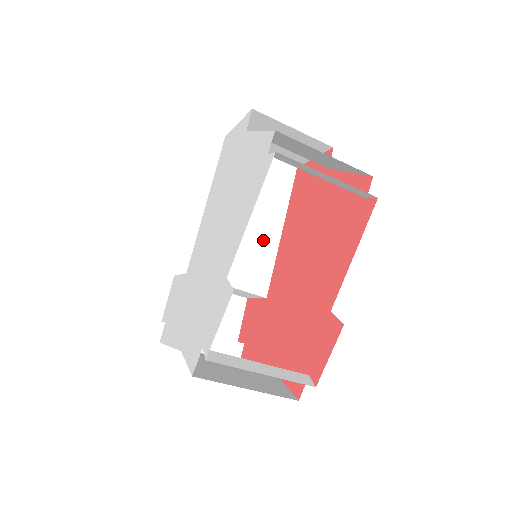
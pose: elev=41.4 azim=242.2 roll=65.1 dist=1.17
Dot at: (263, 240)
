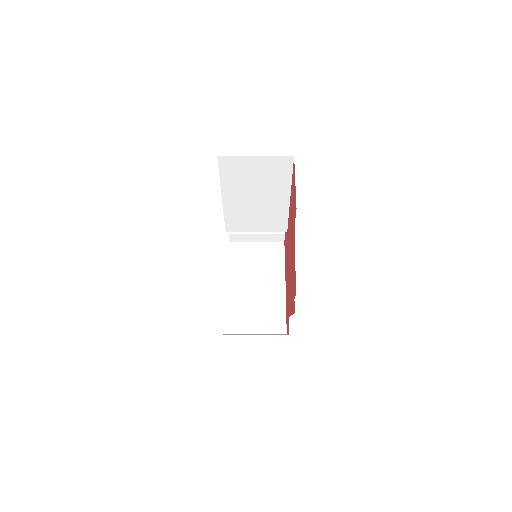
Dot at: (275, 207)
